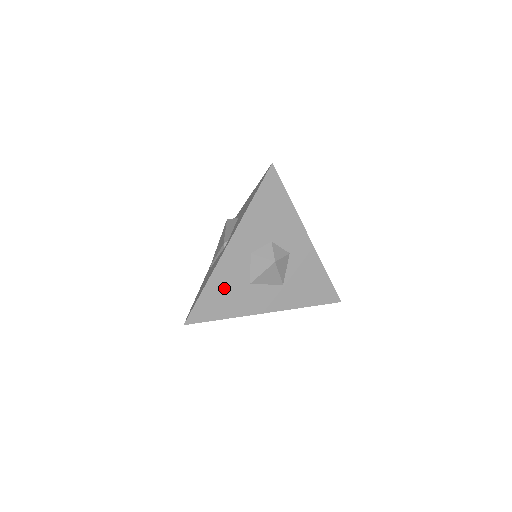
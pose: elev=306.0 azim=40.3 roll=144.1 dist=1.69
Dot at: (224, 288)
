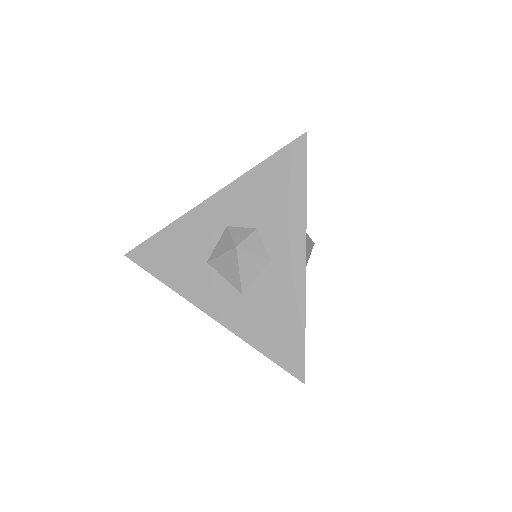
Dot at: (180, 246)
